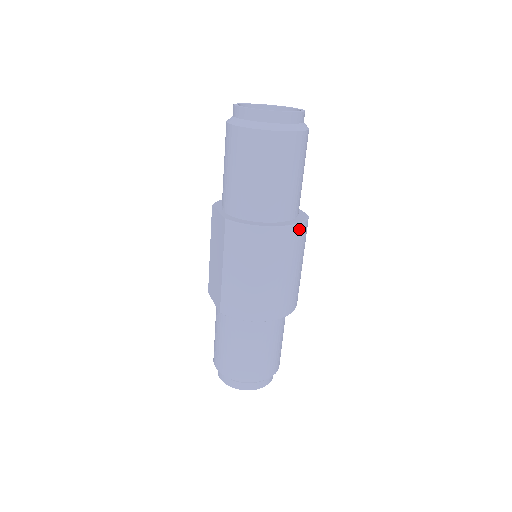
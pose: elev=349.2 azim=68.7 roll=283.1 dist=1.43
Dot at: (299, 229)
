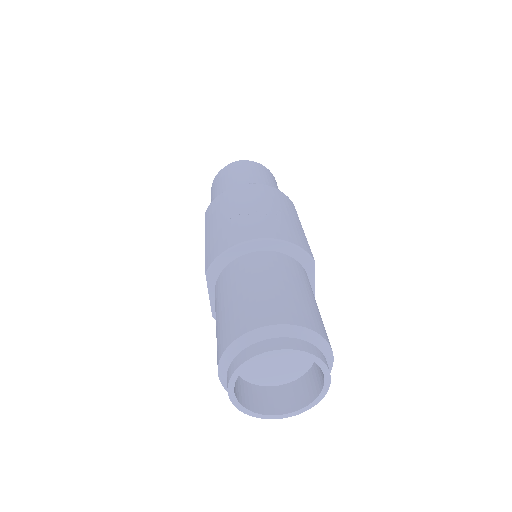
Dot at: occluded
